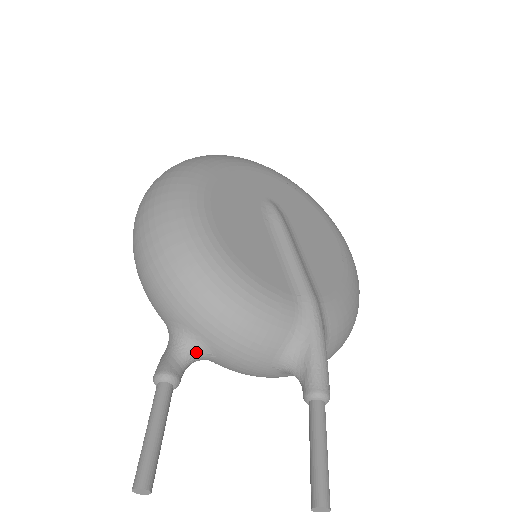
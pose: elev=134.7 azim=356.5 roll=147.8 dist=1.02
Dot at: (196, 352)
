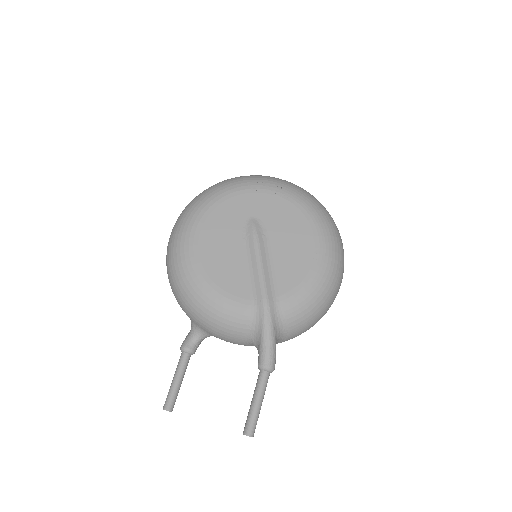
Dot at: (202, 334)
